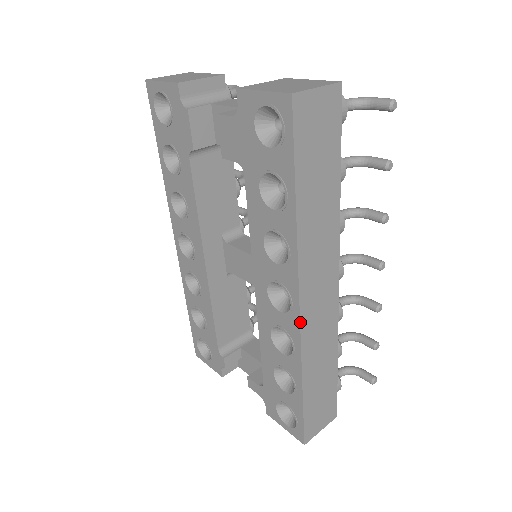
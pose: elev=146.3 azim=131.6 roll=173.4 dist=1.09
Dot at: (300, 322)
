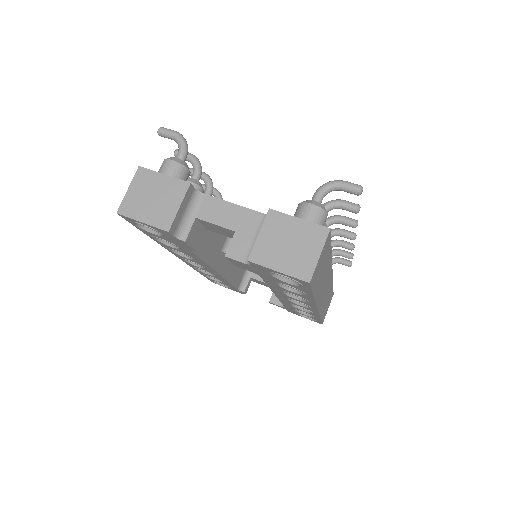
Dot at: (318, 311)
